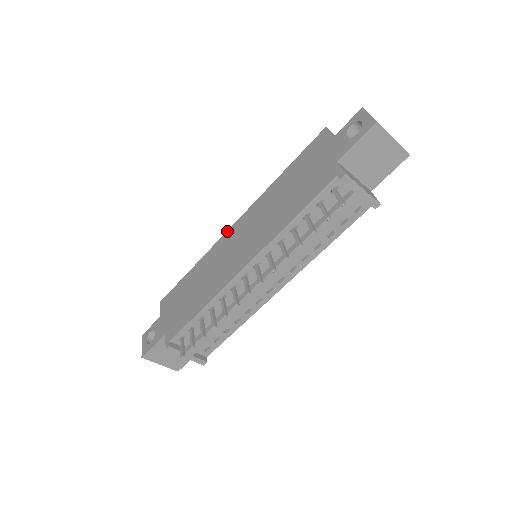
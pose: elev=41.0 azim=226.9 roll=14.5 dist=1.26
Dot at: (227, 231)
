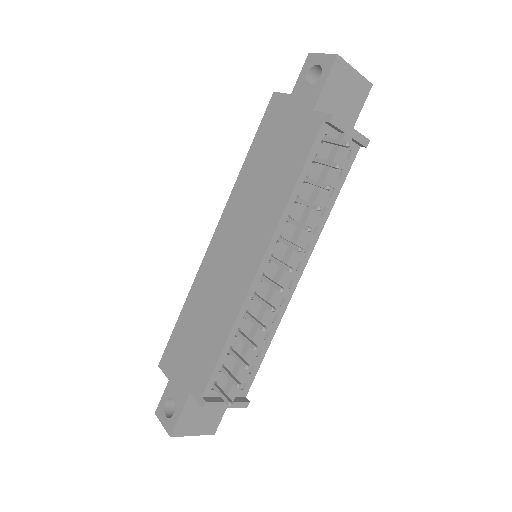
Dot at: (208, 246)
